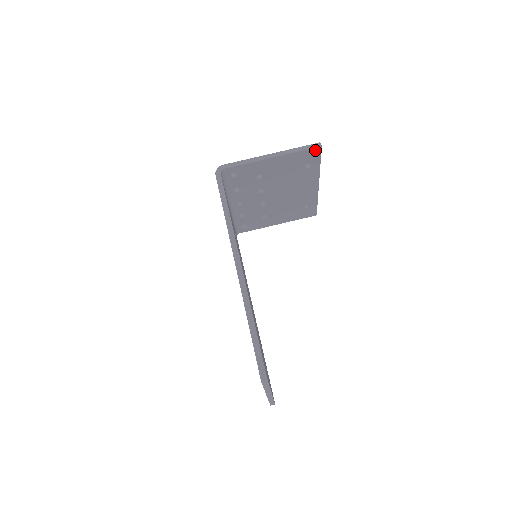
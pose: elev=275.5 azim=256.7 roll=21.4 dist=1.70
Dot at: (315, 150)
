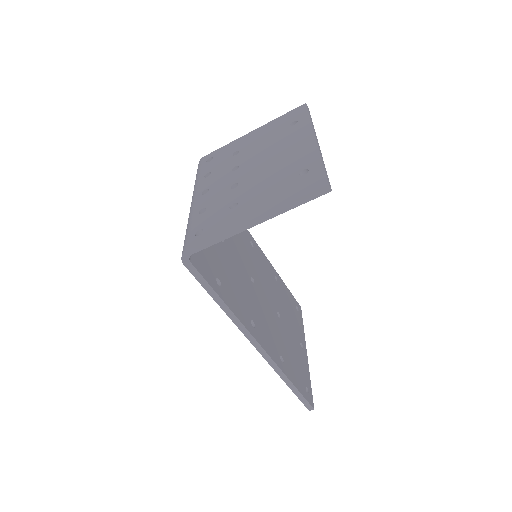
Dot at: (321, 192)
